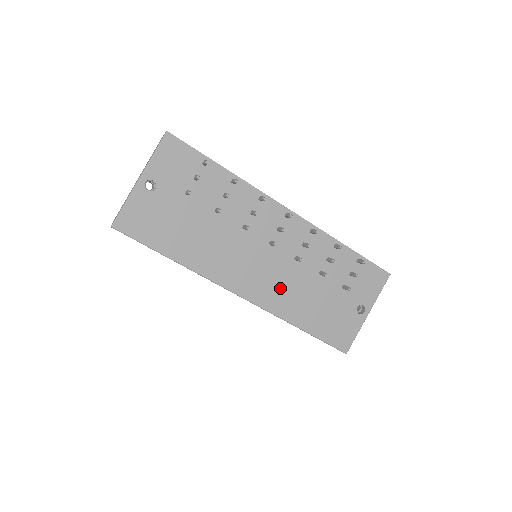
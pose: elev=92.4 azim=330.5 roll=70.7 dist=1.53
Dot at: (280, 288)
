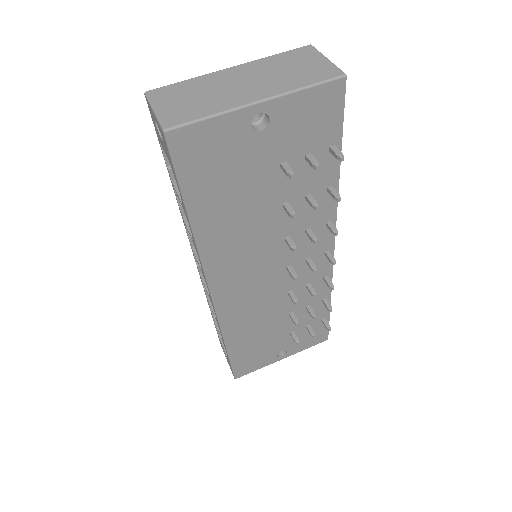
Dot at: (250, 308)
